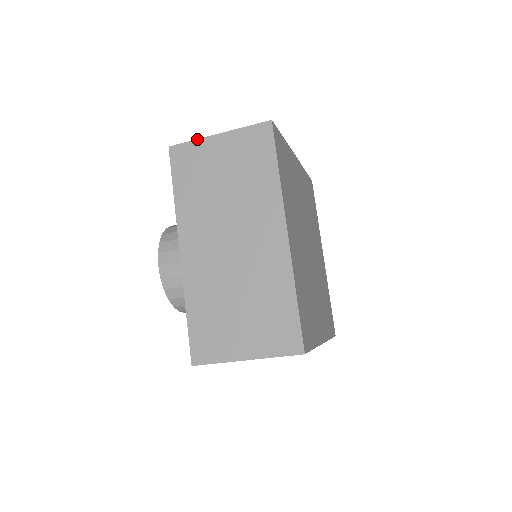
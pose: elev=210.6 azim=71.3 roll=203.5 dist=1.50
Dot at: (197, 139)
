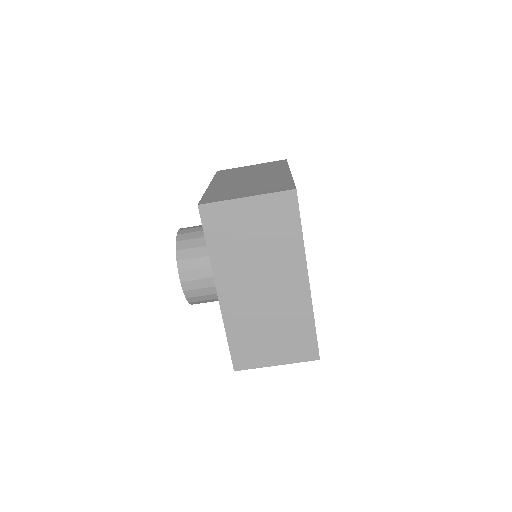
Dot at: occluded
